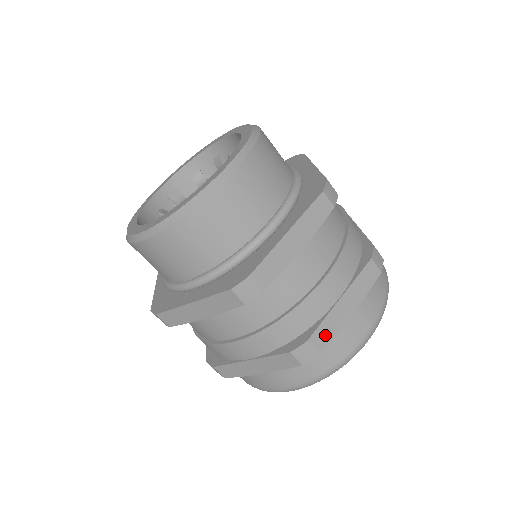
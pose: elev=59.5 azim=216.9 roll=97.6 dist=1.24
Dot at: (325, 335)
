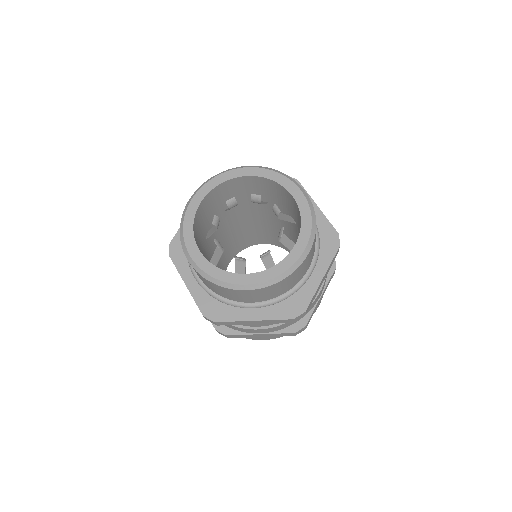
Dot at: (310, 319)
